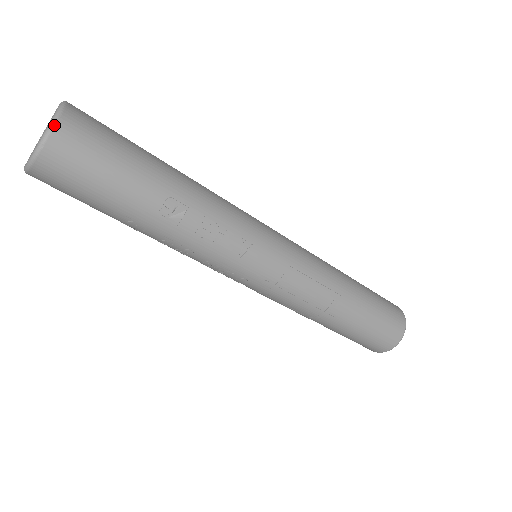
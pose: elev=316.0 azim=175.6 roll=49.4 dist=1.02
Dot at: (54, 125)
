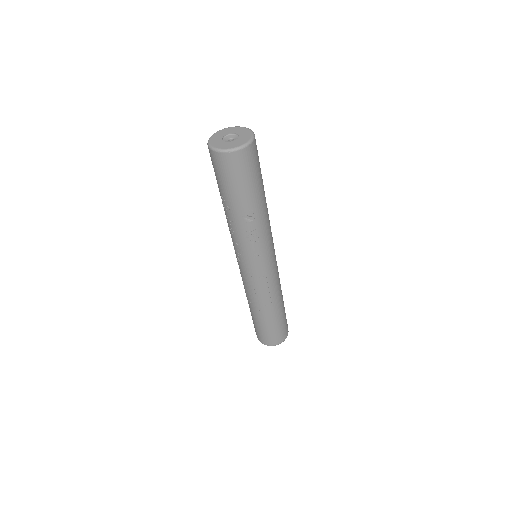
Dot at: (243, 148)
